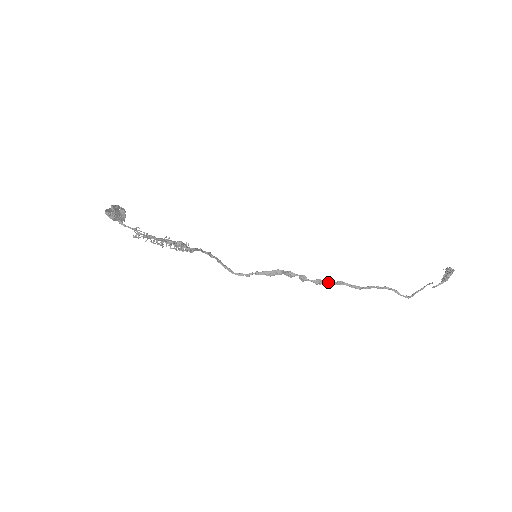
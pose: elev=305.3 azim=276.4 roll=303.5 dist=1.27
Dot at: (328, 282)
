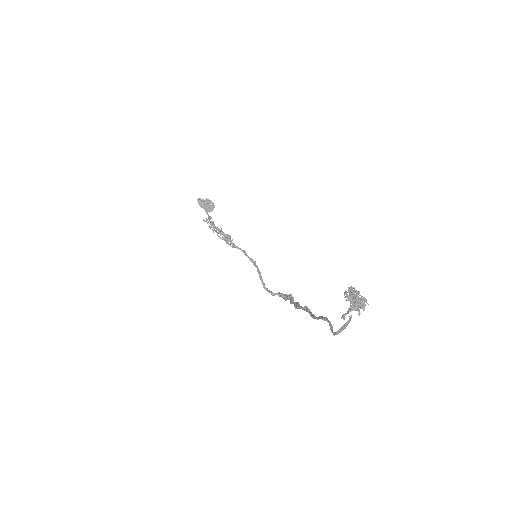
Dot at: (299, 305)
